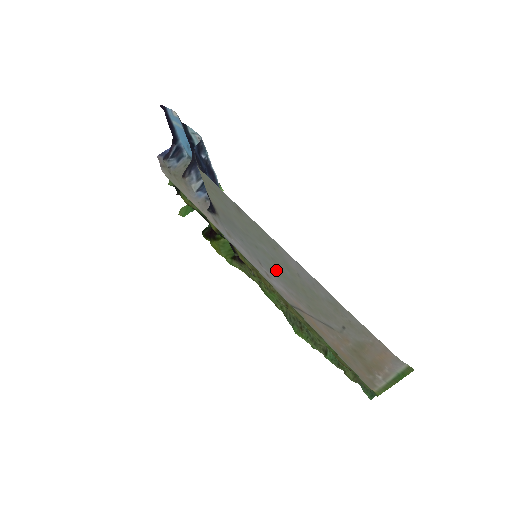
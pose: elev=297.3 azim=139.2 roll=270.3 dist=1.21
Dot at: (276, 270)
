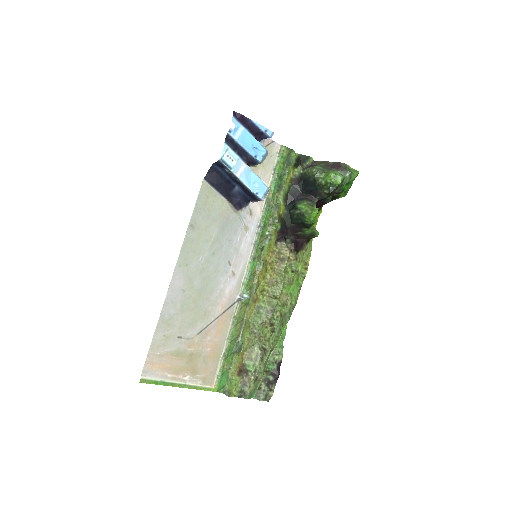
Dot at: (212, 276)
